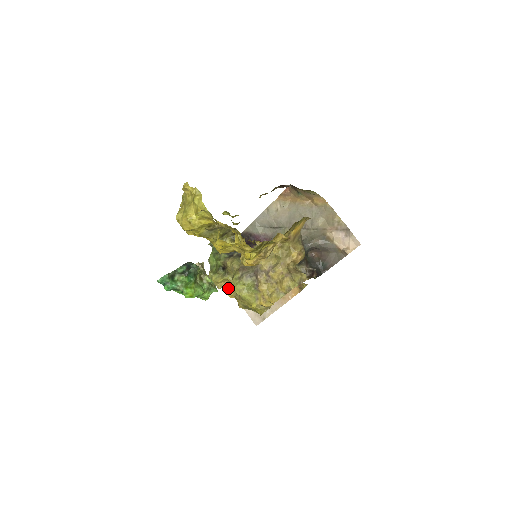
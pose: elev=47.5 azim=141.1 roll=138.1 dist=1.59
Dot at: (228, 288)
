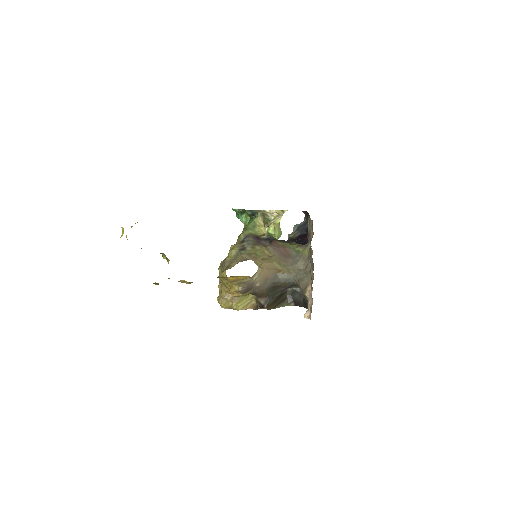
Dot at: occluded
